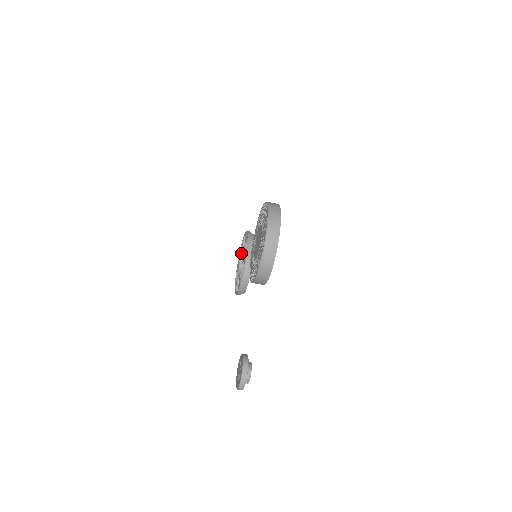
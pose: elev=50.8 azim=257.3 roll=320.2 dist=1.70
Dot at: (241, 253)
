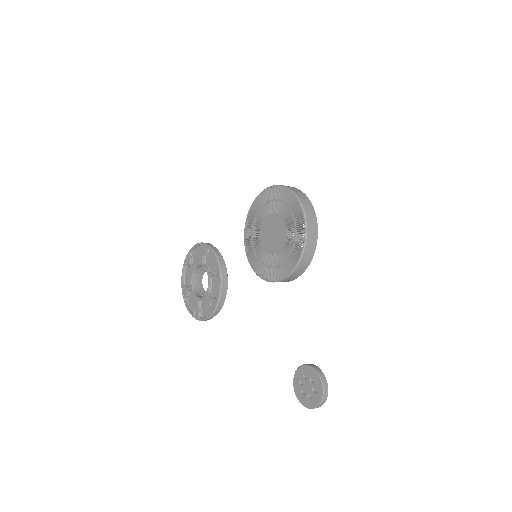
Dot at: (192, 272)
